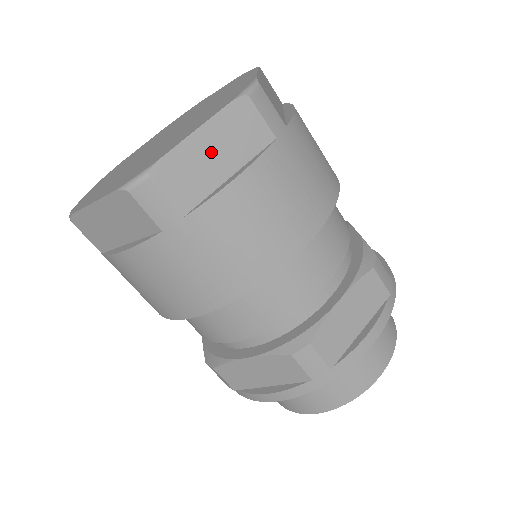
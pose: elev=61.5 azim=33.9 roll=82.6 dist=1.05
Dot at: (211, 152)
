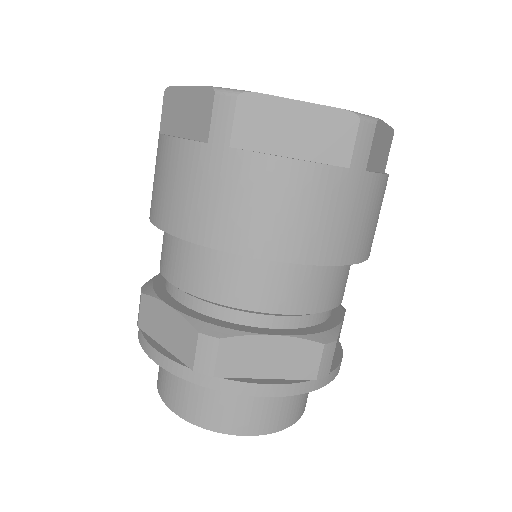
Dot at: (295, 126)
